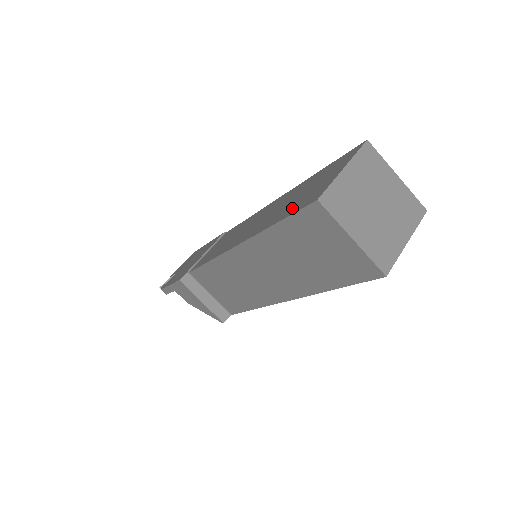
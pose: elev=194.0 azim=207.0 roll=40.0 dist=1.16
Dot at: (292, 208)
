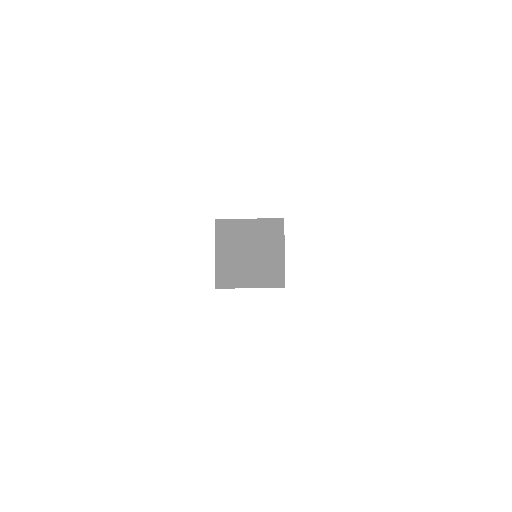
Dot at: occluded
